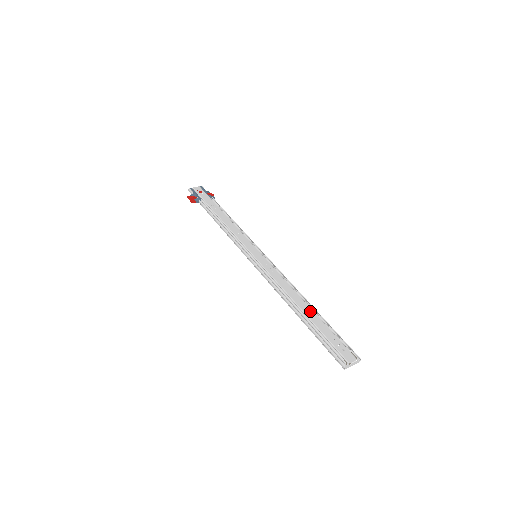
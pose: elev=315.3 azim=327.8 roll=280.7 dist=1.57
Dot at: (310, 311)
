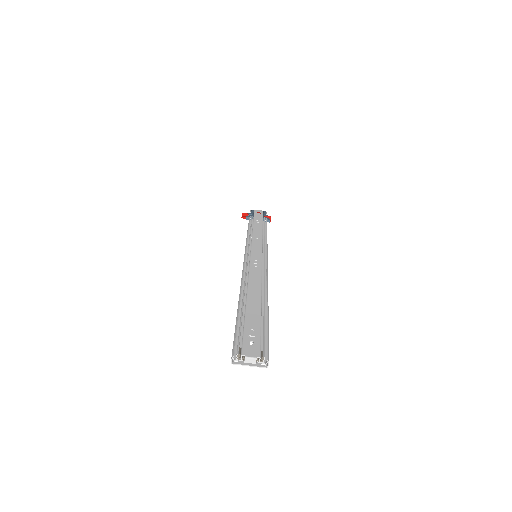
Dot at: (256, 301)
